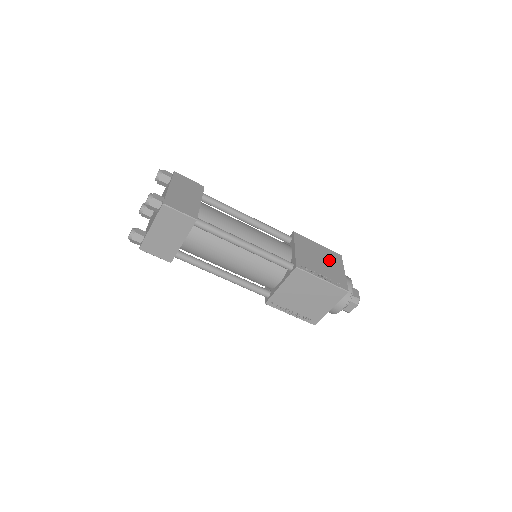
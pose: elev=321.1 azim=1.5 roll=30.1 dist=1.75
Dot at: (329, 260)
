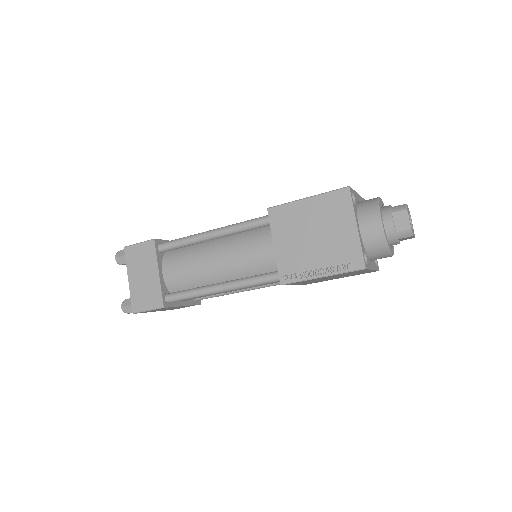
Dot at: occluded
